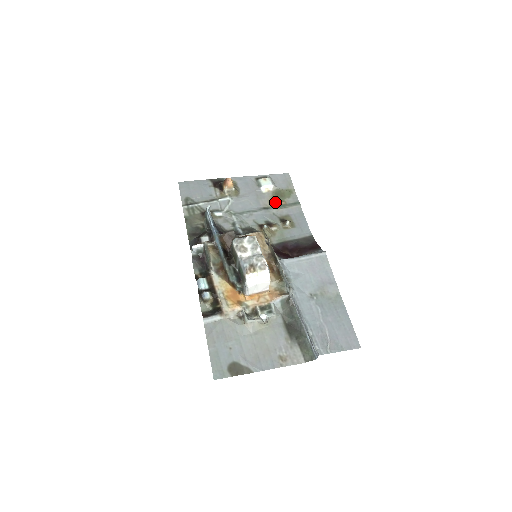
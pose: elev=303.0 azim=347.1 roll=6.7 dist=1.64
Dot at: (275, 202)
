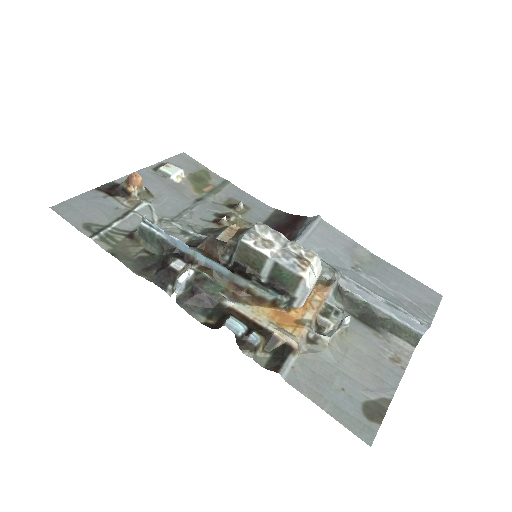
Dot at: (201, 189)
